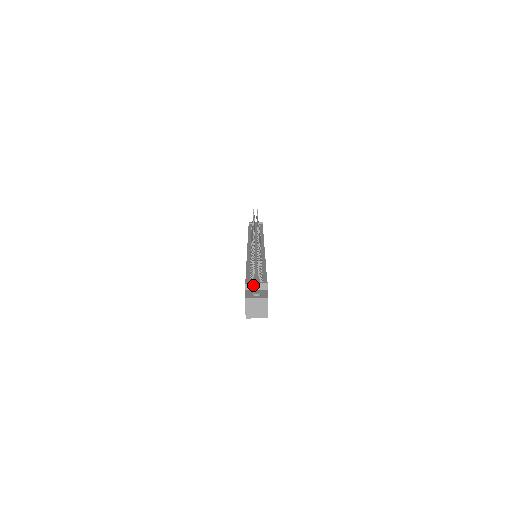
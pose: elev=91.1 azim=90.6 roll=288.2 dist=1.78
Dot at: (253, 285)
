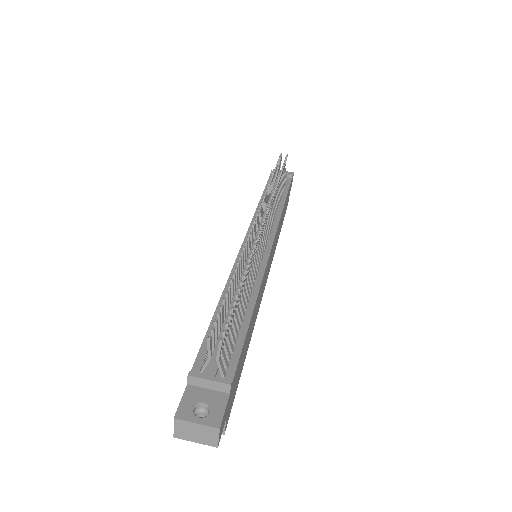
Dot at: (203, 381)
